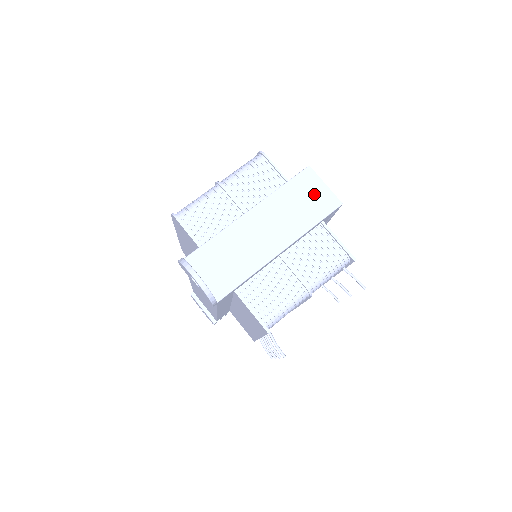
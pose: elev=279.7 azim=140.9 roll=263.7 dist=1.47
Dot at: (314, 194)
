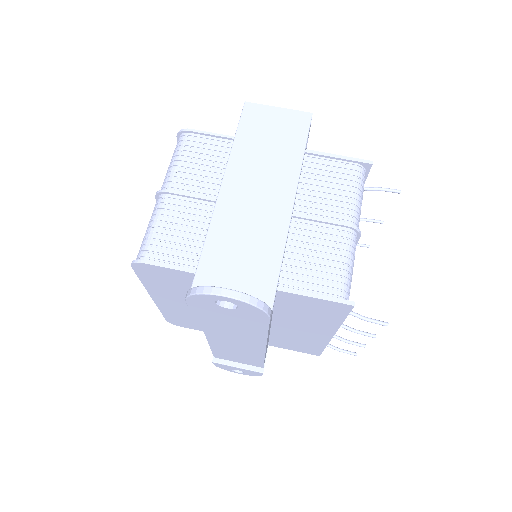
Dot at: (275, 124)
